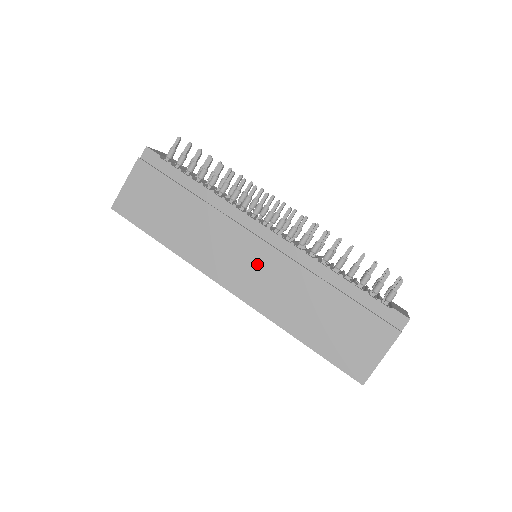
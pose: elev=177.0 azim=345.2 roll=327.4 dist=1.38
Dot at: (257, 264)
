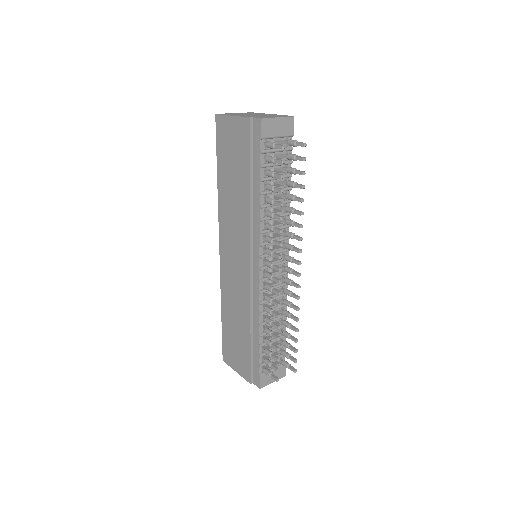
Dot at: (238, 268)
